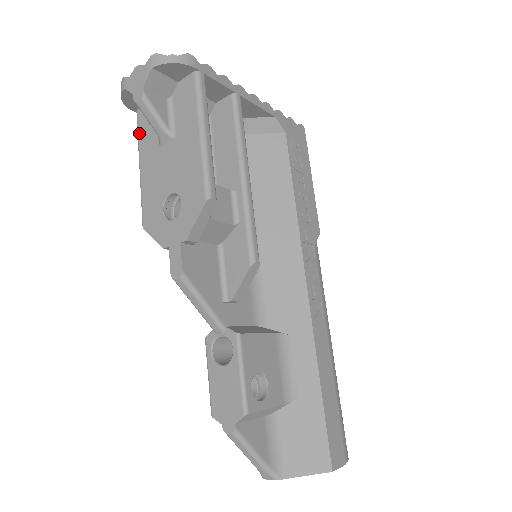
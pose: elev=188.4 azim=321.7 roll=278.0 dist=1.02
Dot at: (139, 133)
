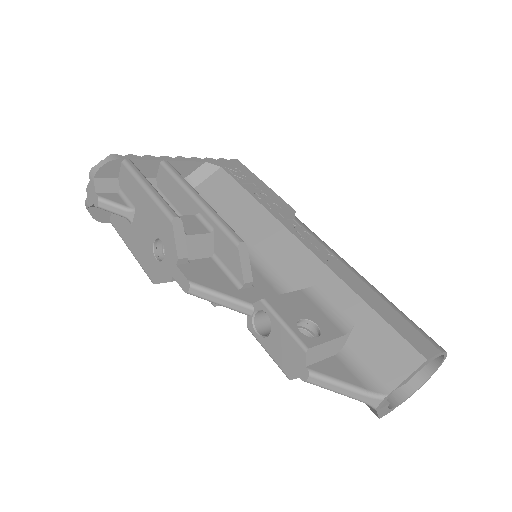
Dot at: (118, 232)
